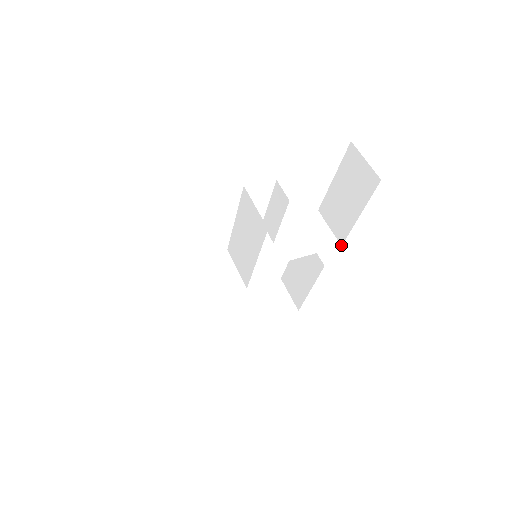
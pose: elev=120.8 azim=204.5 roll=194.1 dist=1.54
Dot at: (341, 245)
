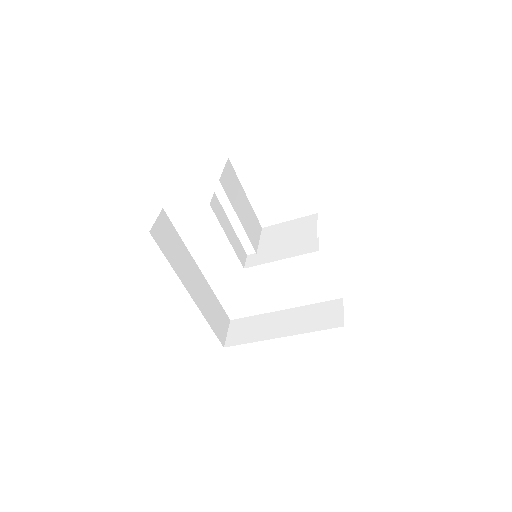
Dot at: (316, 238)
